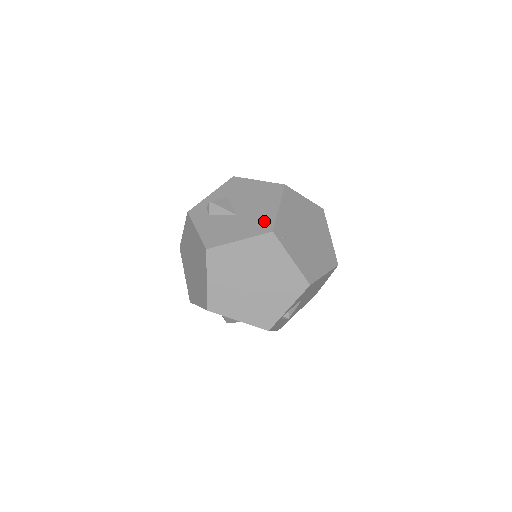
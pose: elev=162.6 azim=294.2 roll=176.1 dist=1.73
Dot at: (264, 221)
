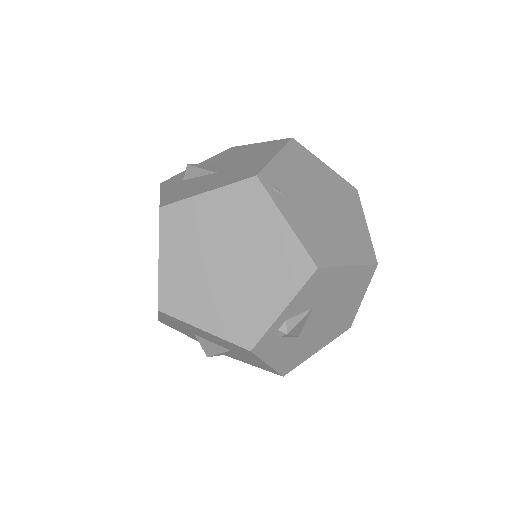
Dot at: (249, 169)
